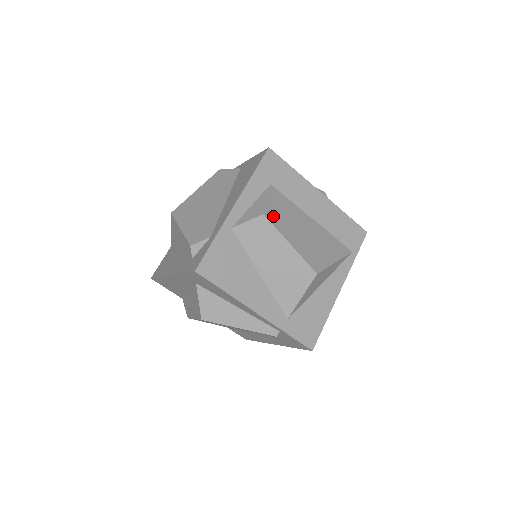
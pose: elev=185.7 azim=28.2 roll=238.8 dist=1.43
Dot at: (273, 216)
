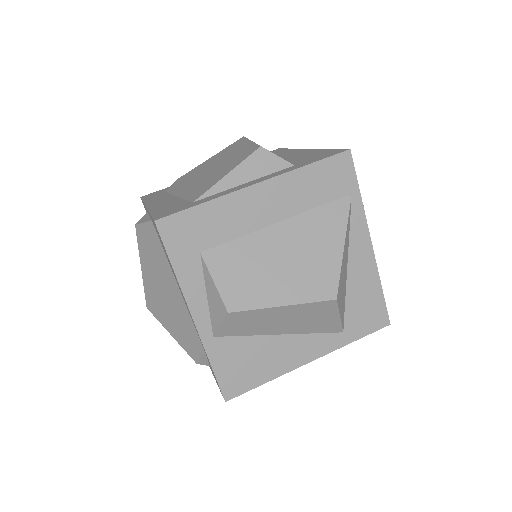
Dot at: (238, 297)
